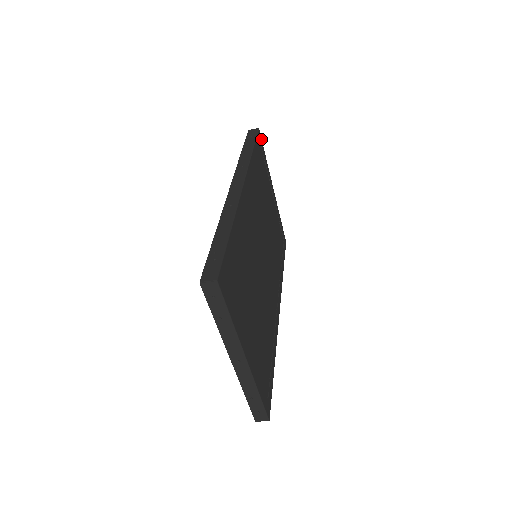
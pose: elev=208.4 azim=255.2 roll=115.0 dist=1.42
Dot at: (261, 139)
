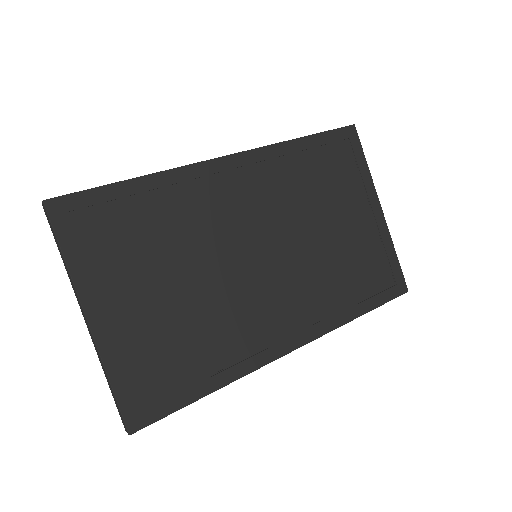
Dot at: (358, 138)
